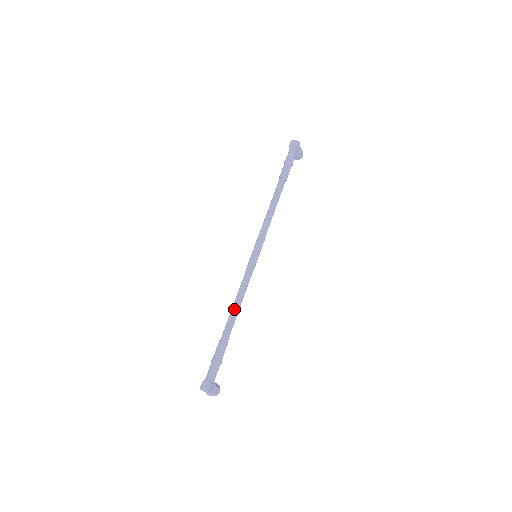
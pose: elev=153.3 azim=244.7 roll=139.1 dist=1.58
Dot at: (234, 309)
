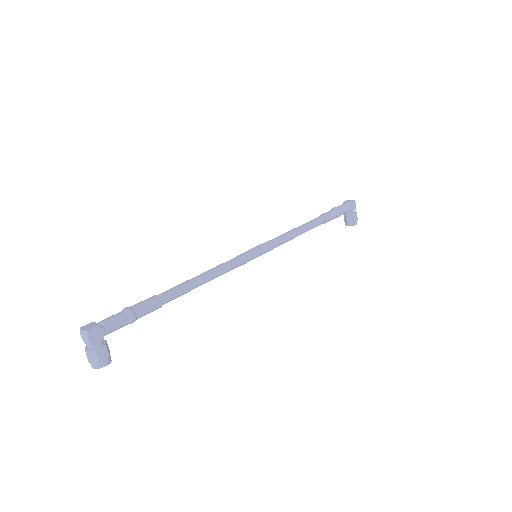
Dot at: (194, 277)
